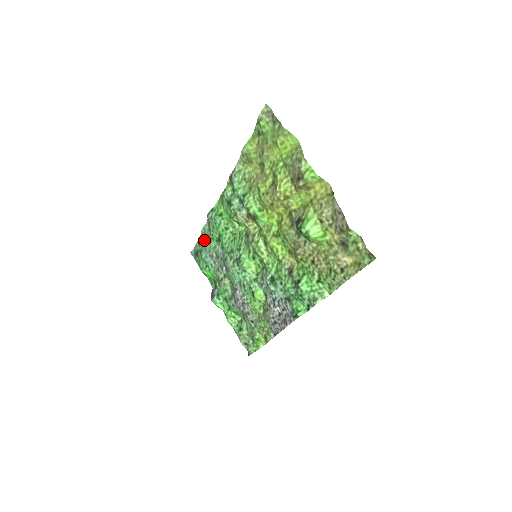
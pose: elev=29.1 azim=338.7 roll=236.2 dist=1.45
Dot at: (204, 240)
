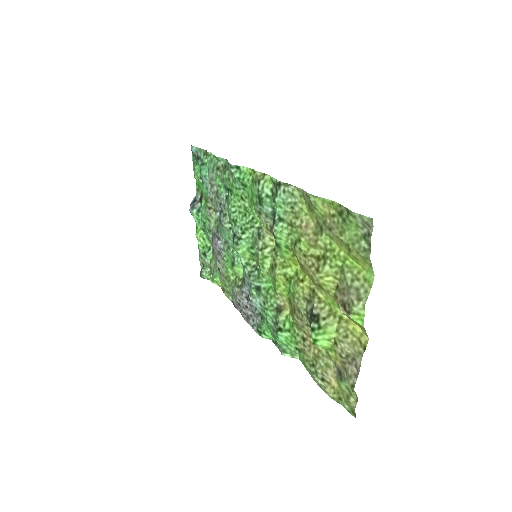
Dot at: (212, 163)
